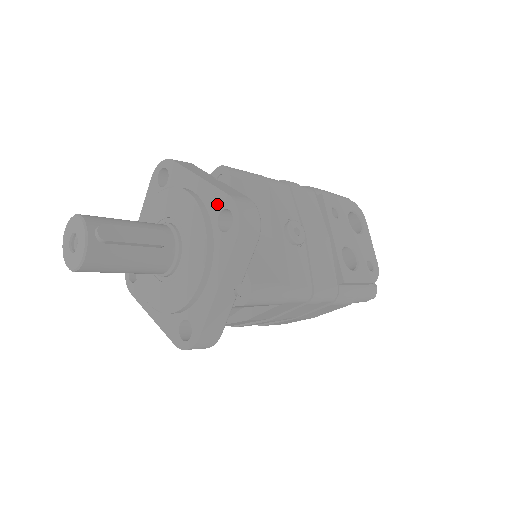
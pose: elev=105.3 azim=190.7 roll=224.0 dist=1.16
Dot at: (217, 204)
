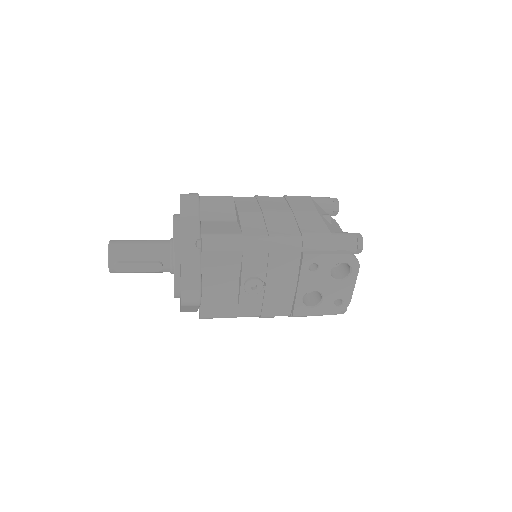
Dot at: occluded
